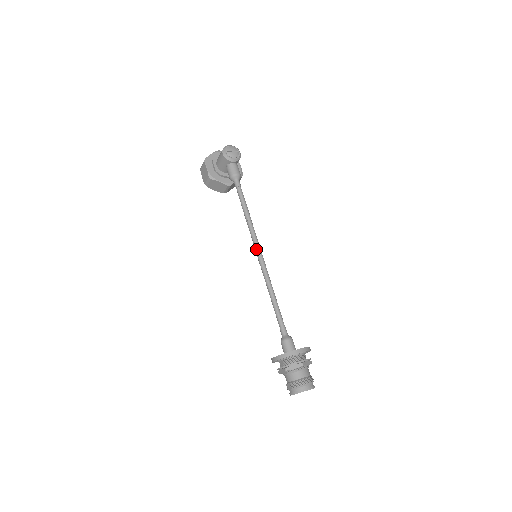
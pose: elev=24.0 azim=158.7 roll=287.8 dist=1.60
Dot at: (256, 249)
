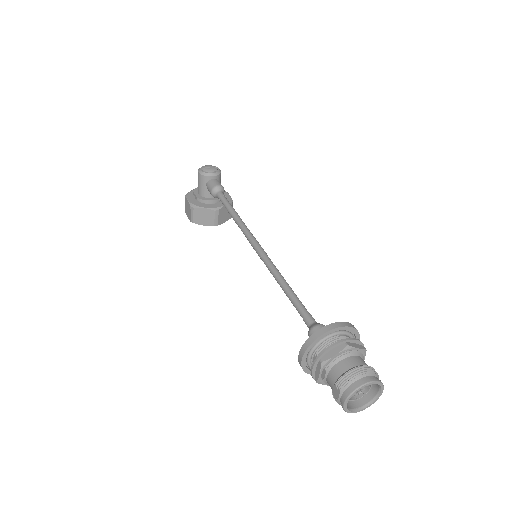
Dot at: (252, 243)
